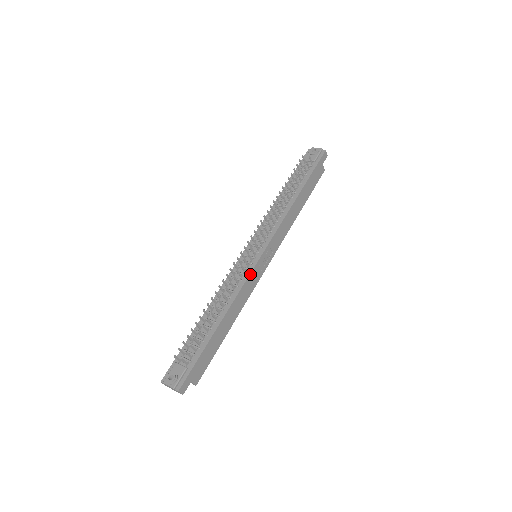
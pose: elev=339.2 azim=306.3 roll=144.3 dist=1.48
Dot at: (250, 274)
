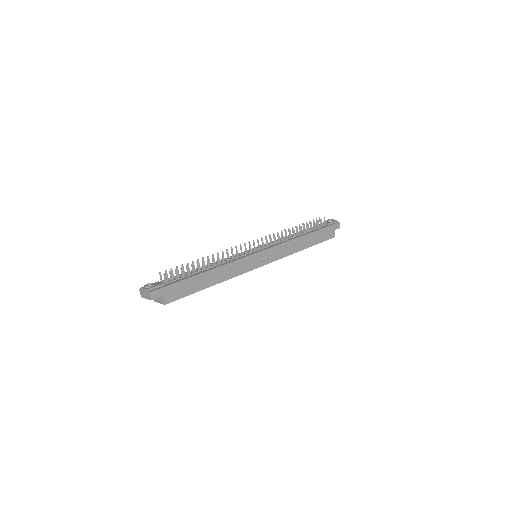
Dot at: (245, 257)
